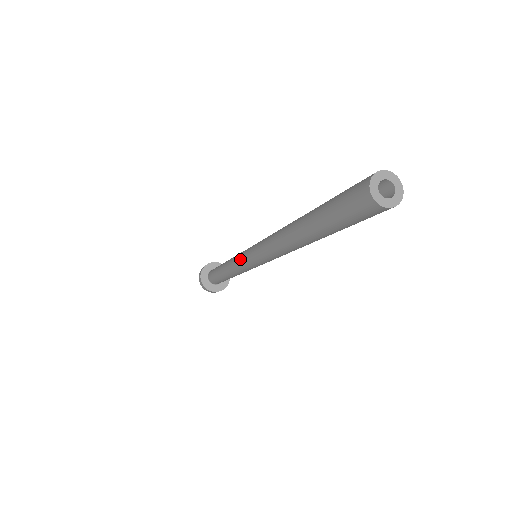
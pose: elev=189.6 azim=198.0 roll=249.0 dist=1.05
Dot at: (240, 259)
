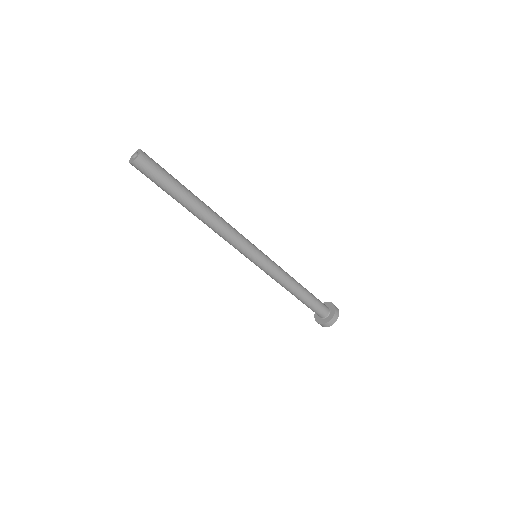
Dot at: occluded
